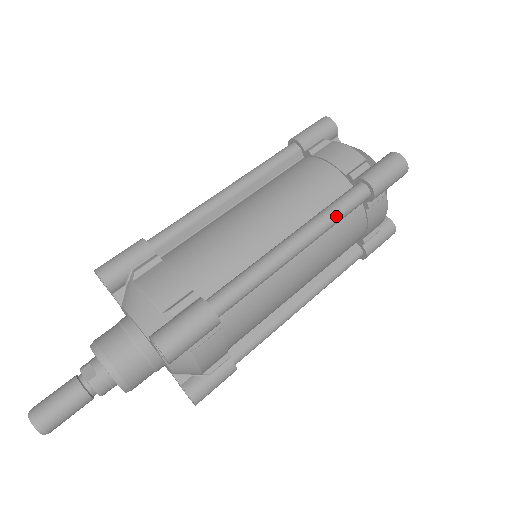
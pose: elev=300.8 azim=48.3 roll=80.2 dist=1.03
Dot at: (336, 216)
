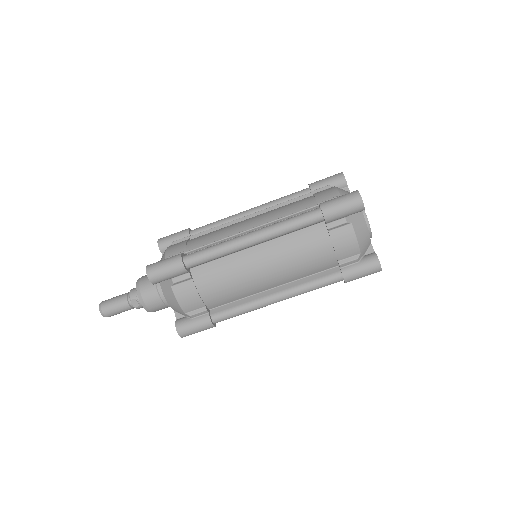
Dot at: occluded
